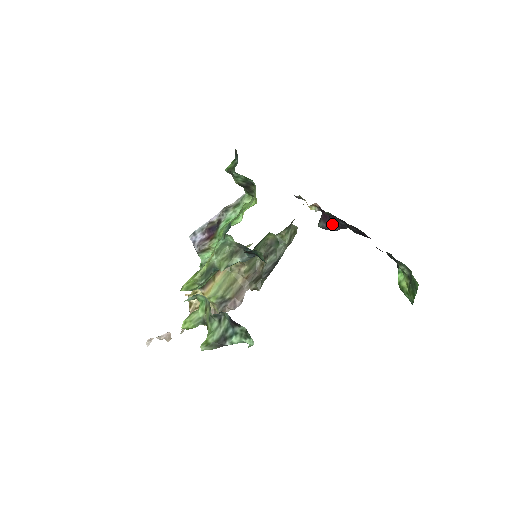
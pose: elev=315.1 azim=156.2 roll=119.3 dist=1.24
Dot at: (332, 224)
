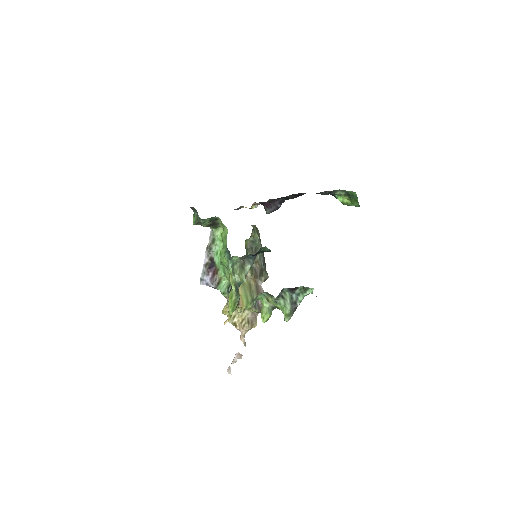
Dot at: (275, 205)
